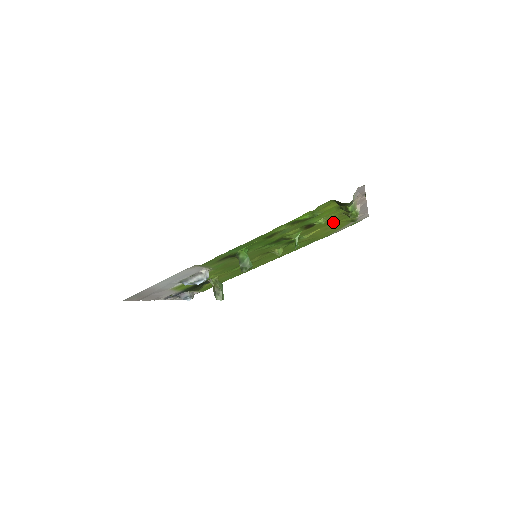
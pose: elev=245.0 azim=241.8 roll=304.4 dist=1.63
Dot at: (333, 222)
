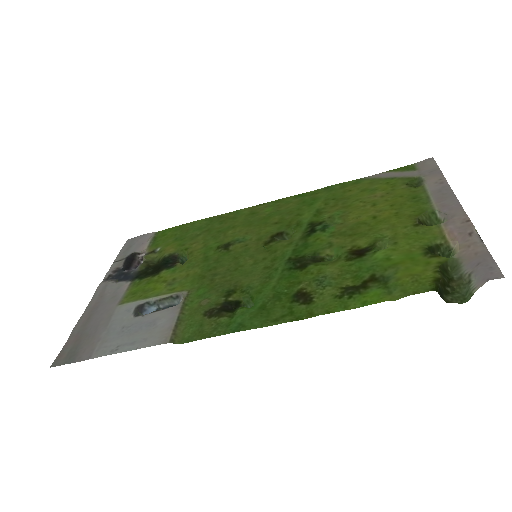
Dot at: (389, 210)
